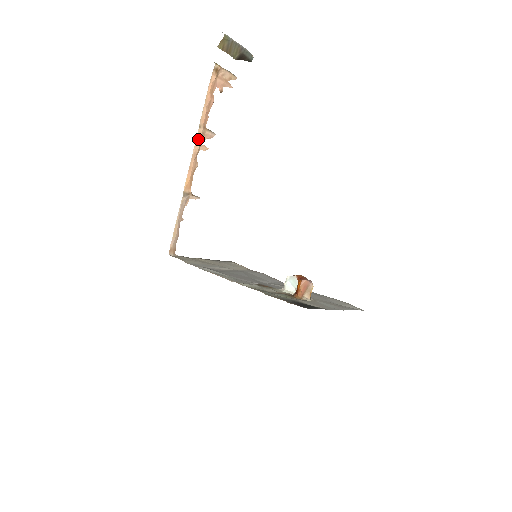
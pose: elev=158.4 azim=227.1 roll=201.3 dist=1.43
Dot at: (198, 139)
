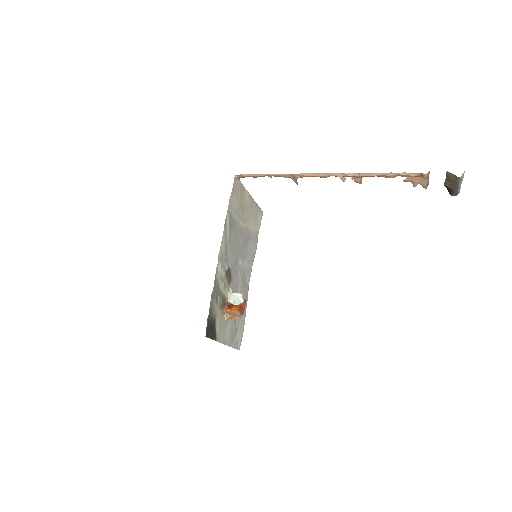
Dot at: (347, 175)
